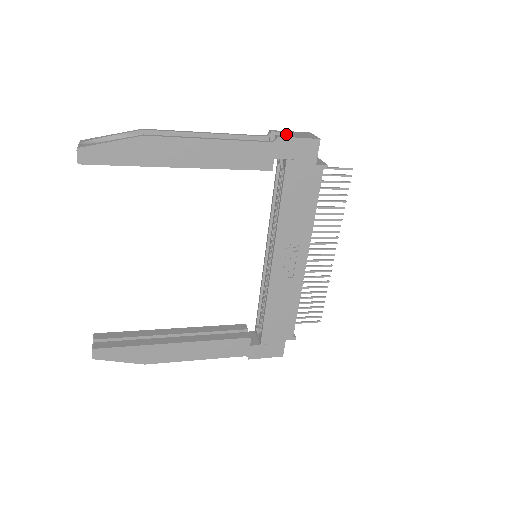
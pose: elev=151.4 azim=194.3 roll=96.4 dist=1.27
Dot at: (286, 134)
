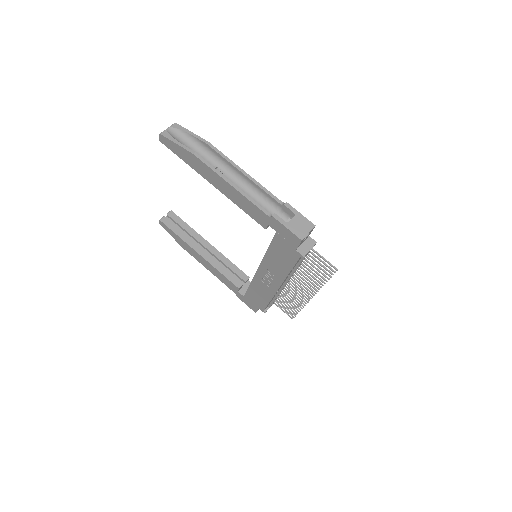
Dot at: (294, 214)
